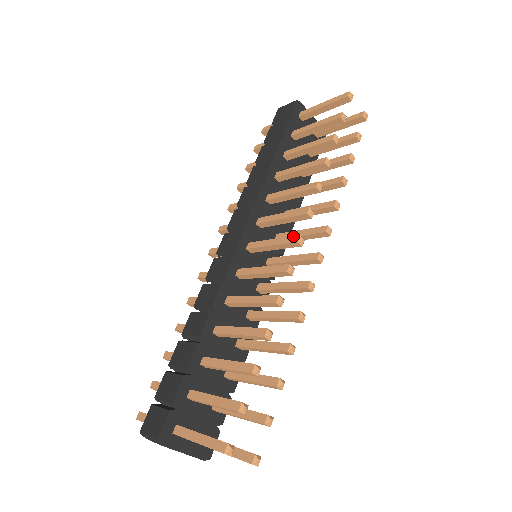
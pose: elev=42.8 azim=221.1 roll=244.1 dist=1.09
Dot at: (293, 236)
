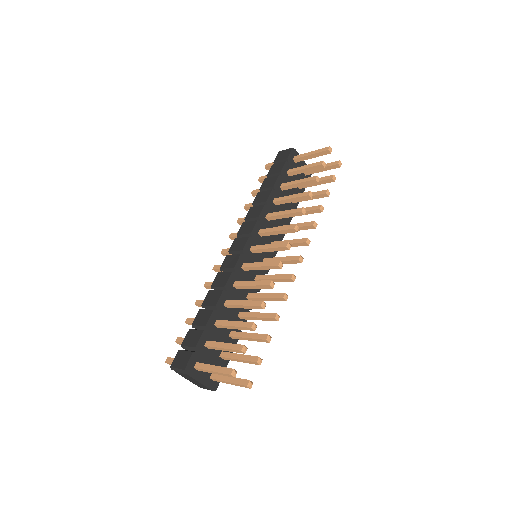
Dot at: (284, 243)
